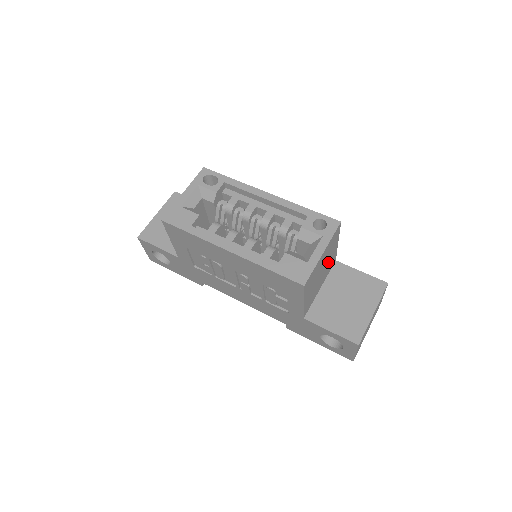
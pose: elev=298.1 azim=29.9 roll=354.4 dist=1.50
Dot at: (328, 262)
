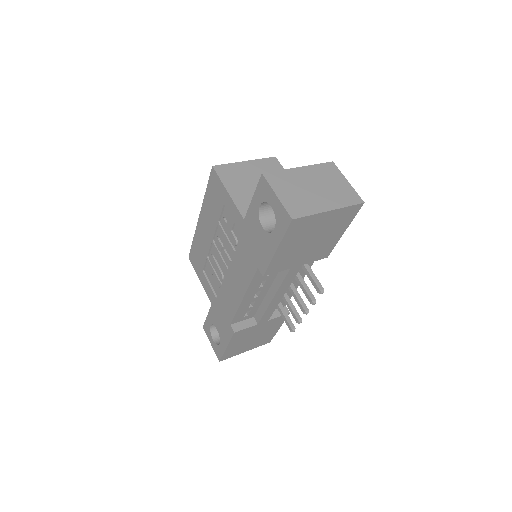
Dot at: occluded
